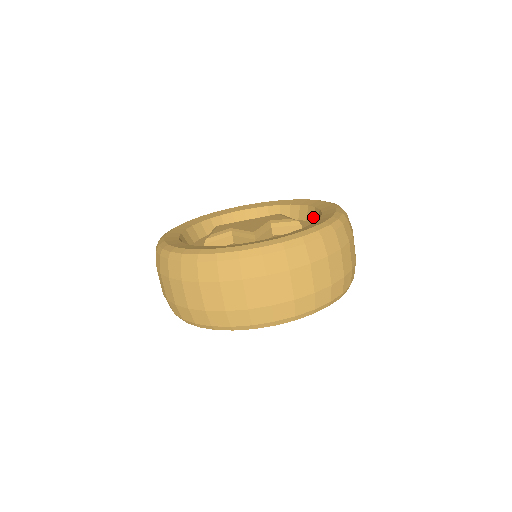
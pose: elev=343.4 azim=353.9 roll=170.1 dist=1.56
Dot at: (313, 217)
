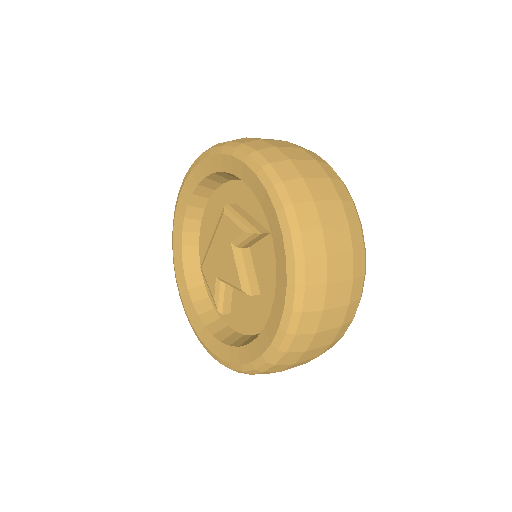
Dot at: occluded
